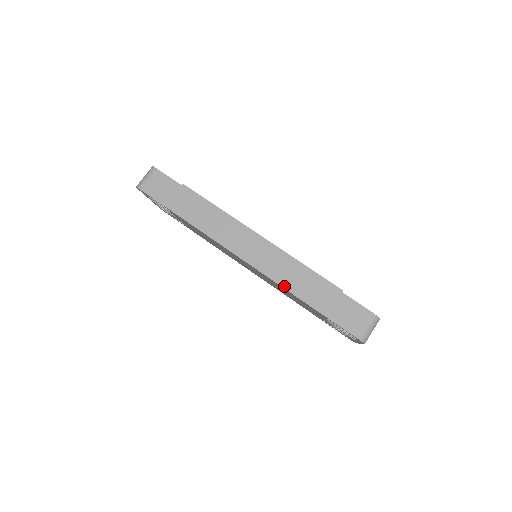
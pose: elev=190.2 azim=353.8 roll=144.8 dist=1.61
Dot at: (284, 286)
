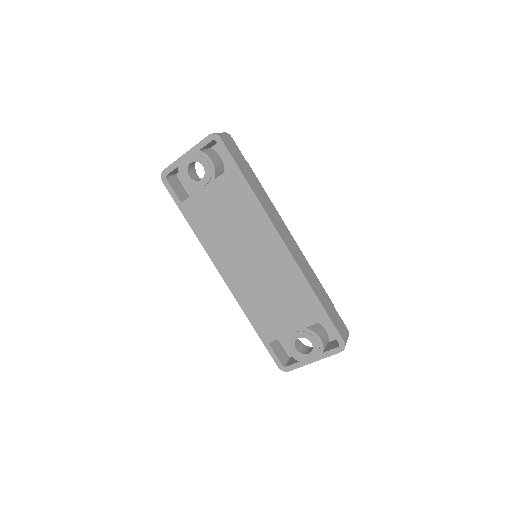
Dot at: (307, 279)
